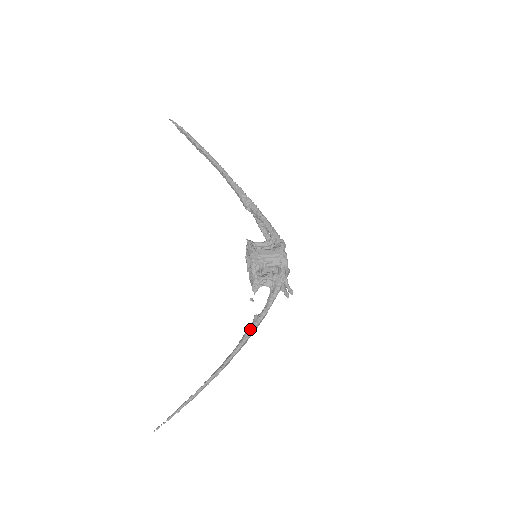
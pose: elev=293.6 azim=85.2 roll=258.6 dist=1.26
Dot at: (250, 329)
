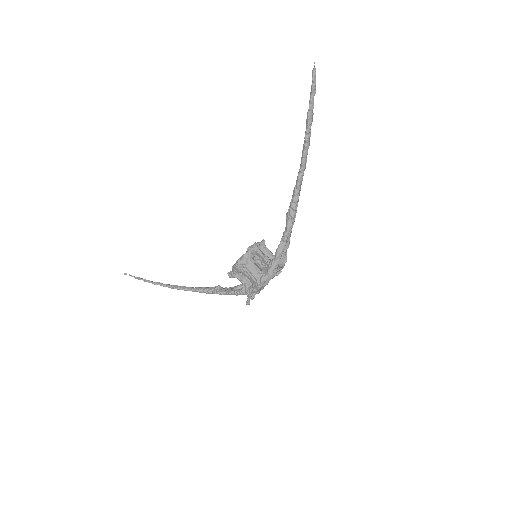
Dot at: (206, 290)
